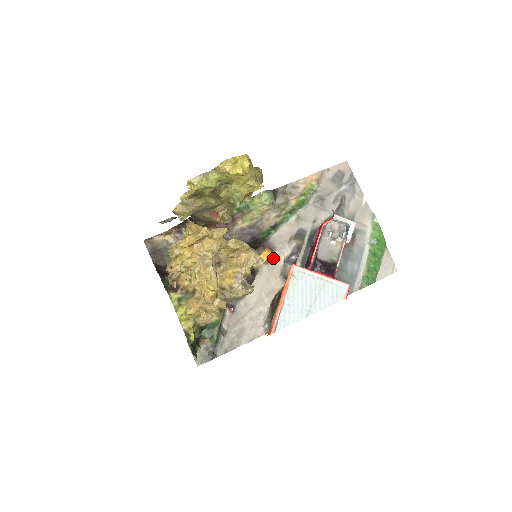
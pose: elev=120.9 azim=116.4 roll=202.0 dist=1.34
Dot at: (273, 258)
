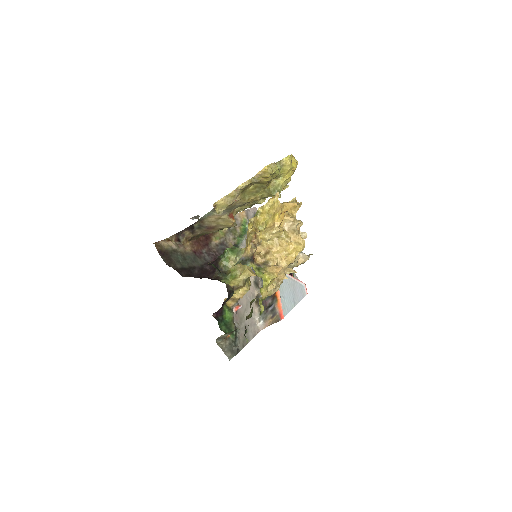
Dot at: occluded
